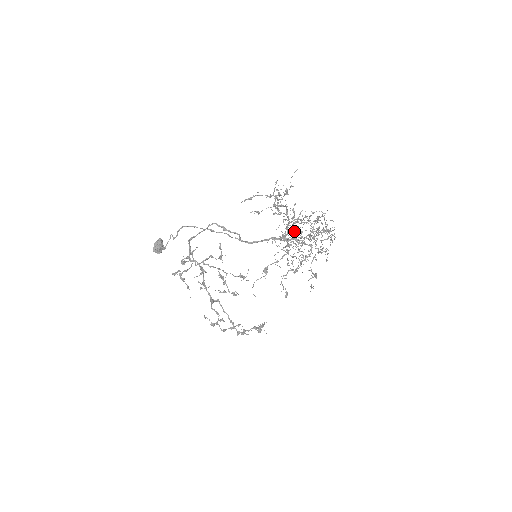
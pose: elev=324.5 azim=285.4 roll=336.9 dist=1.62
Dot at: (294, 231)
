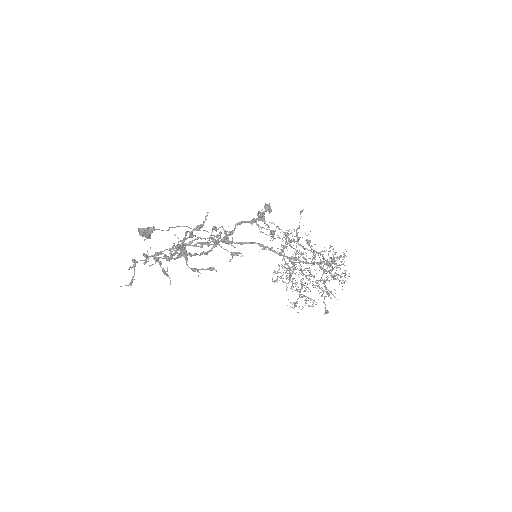
Dot at: occluded
